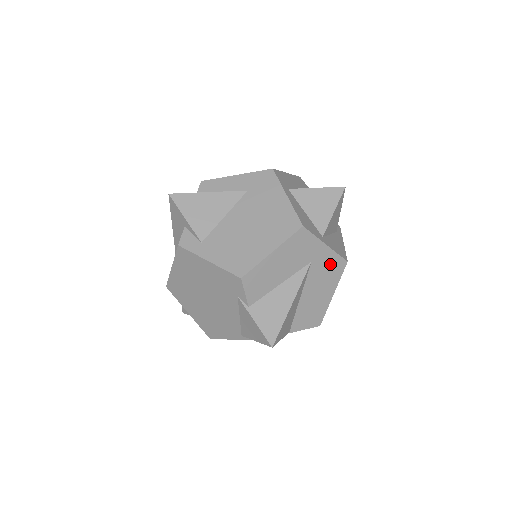
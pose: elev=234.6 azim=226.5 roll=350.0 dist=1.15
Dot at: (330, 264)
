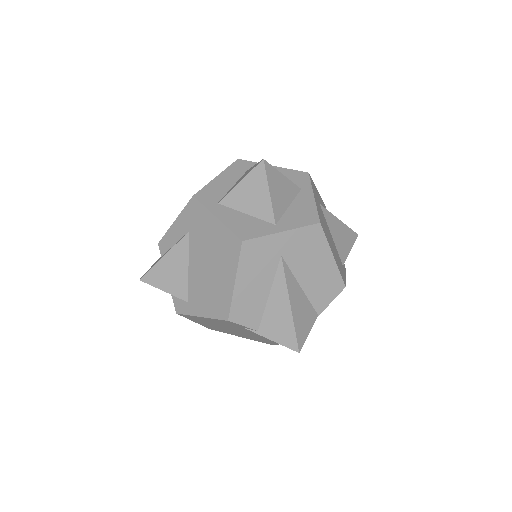
Dot at: (303, 240)
